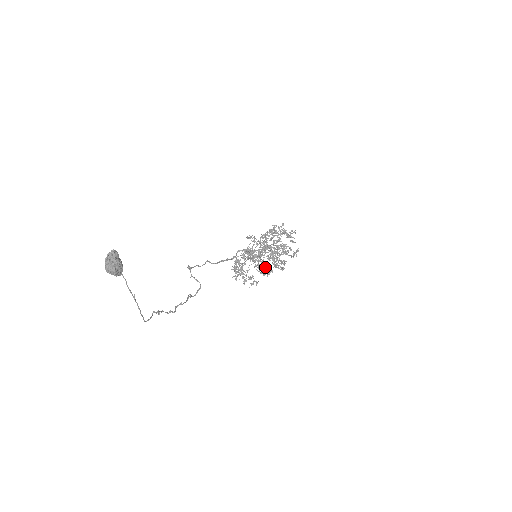
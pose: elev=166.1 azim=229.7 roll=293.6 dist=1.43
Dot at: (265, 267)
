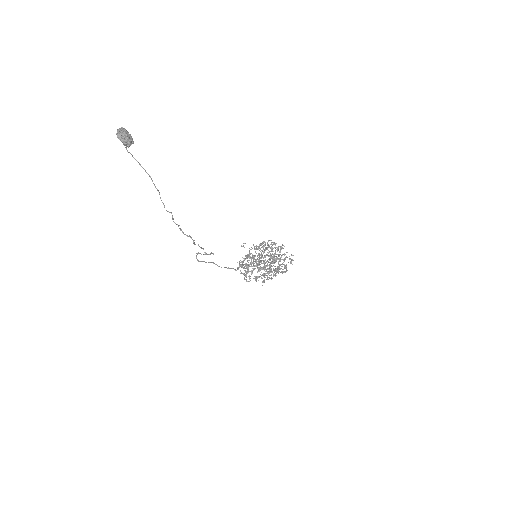
Dot at: (269, 269)
